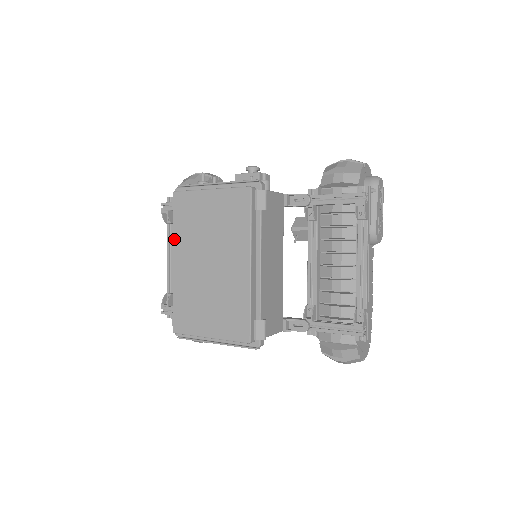
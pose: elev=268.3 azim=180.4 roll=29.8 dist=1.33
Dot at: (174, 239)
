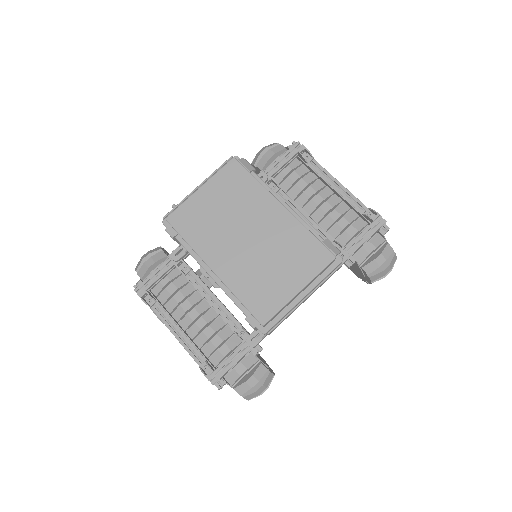
Dot at: (197, 251)
